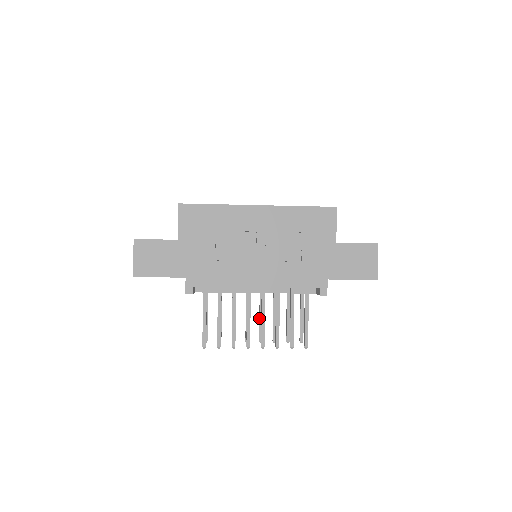
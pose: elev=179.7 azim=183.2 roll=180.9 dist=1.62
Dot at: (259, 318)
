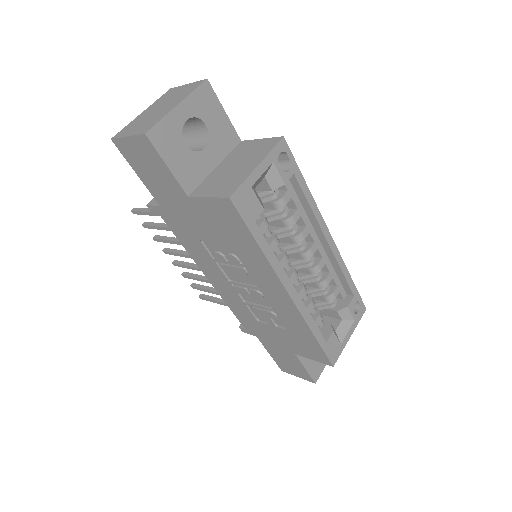
Dot at: occluded
